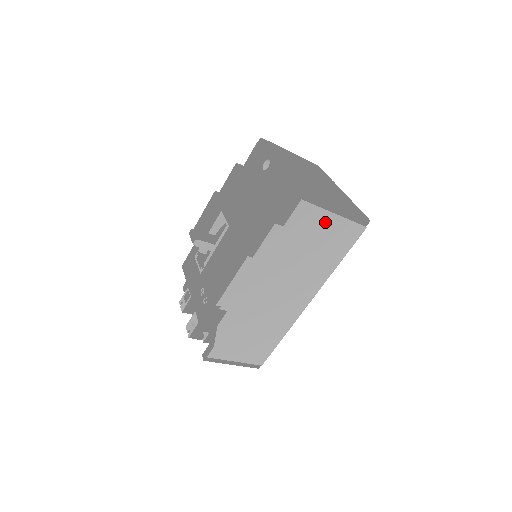
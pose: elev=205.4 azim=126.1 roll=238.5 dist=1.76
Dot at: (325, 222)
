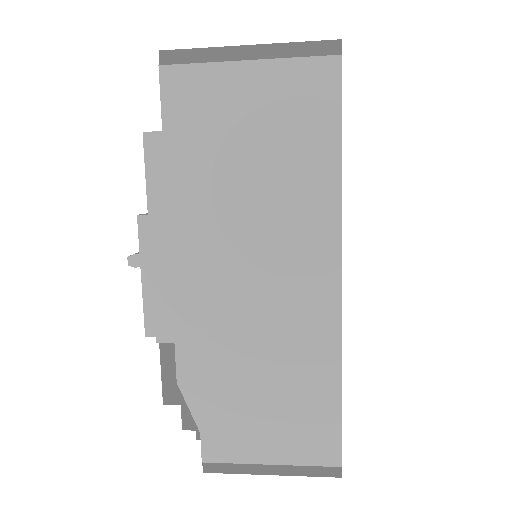
Dot at: (238, 87)
